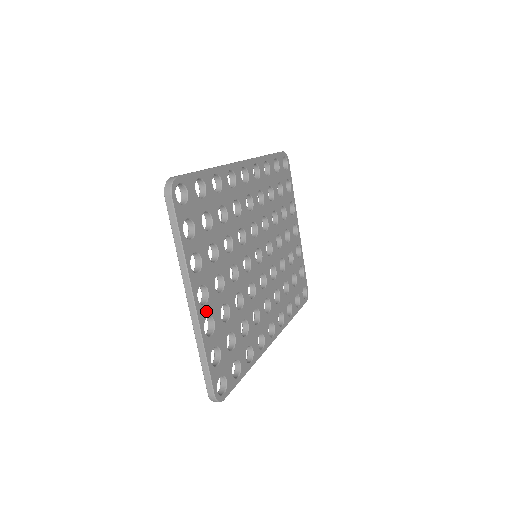
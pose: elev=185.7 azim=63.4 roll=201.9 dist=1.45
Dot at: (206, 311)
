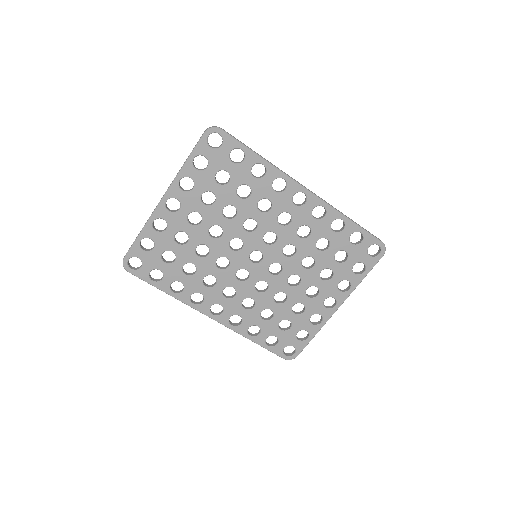
Dot at: (166, 215)
